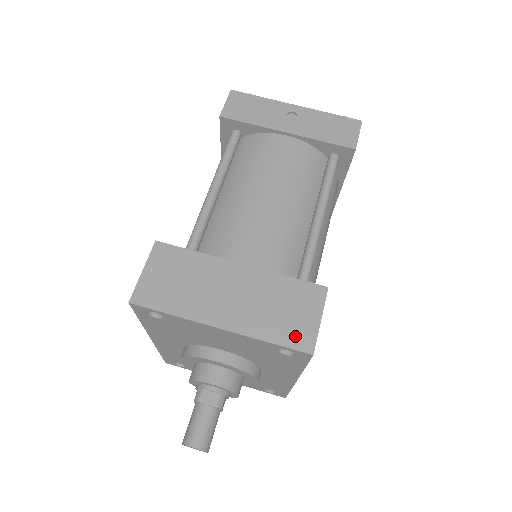
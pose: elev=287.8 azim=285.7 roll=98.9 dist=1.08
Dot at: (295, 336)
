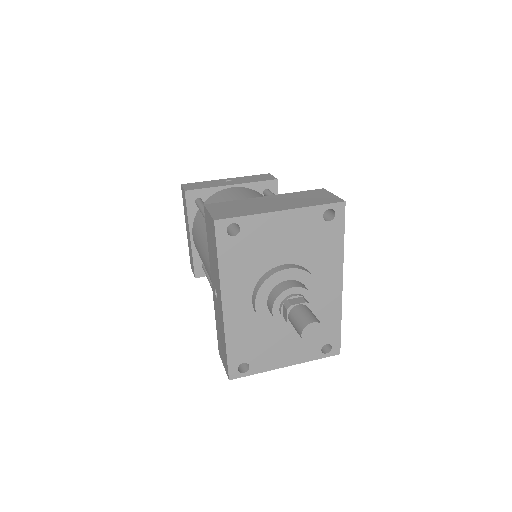
Dot at: (328, 201)
